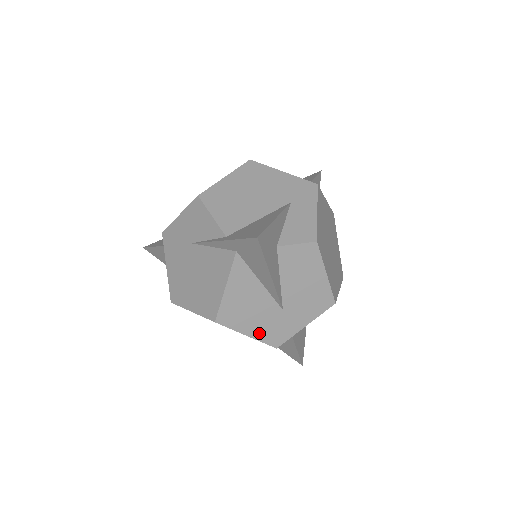
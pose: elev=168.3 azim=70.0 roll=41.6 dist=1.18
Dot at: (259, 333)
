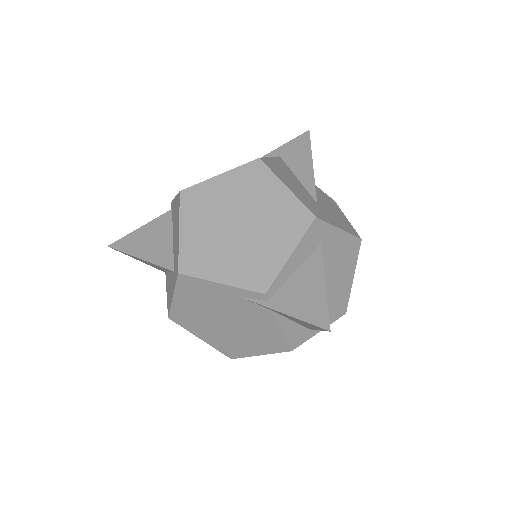
Dot at: (298, 195)
